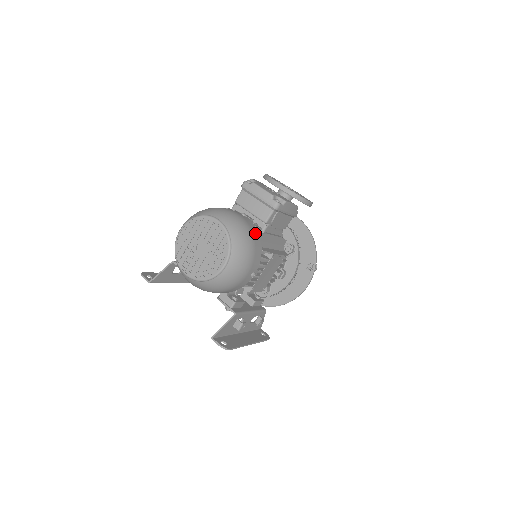
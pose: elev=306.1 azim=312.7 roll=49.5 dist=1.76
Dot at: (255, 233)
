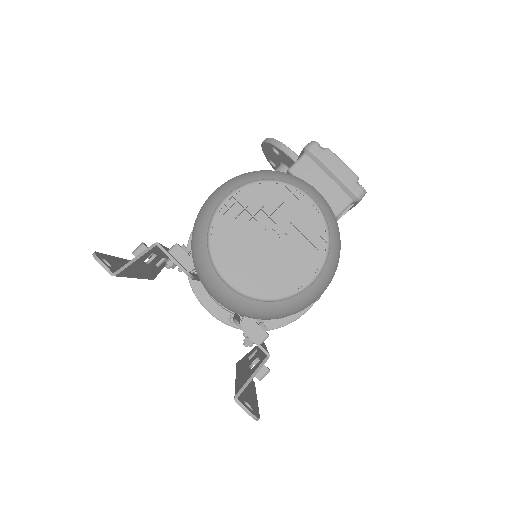
Dot at: occluded
